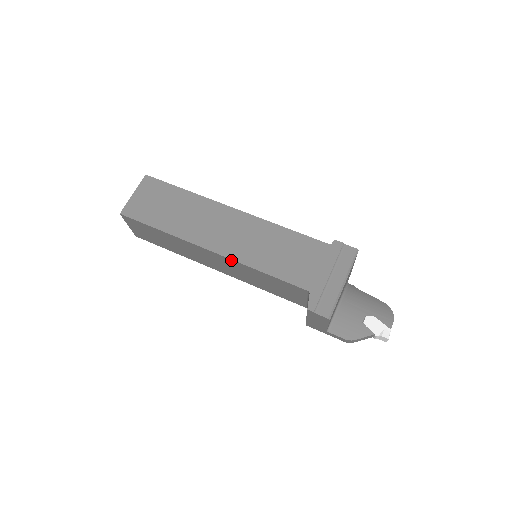
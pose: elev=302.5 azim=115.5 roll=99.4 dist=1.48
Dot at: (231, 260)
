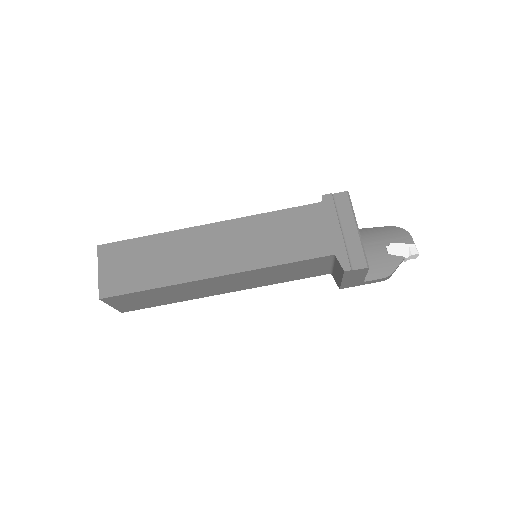
Dot at: (242, 273)
